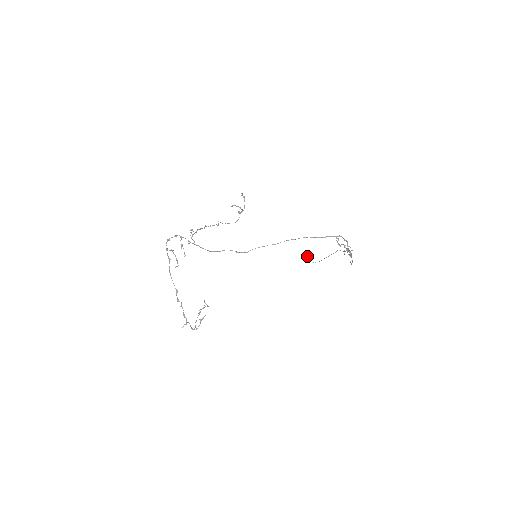
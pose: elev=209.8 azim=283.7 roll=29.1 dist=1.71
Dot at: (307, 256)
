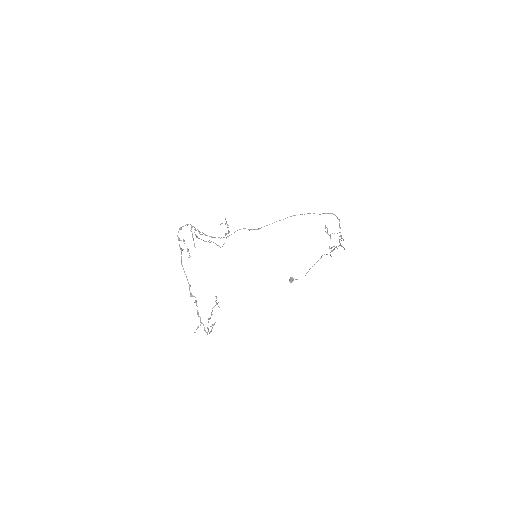
Dot at: occluded
